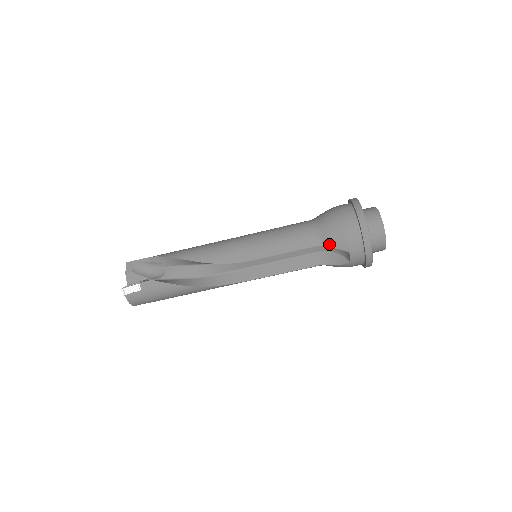
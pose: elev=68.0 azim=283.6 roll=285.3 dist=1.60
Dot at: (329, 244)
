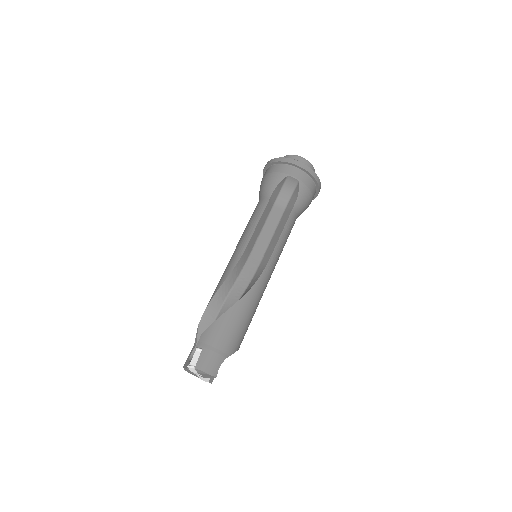
Dot at: (273, 188)
